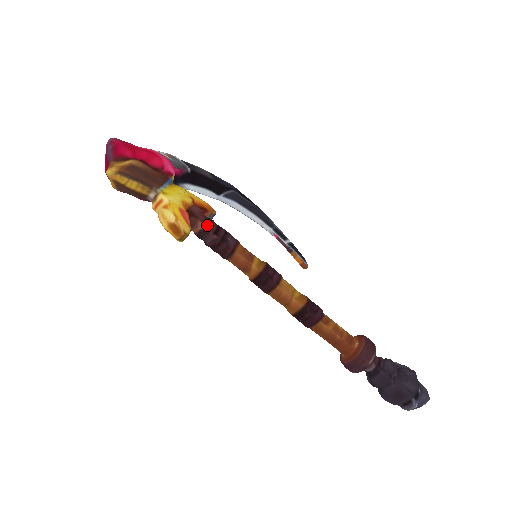
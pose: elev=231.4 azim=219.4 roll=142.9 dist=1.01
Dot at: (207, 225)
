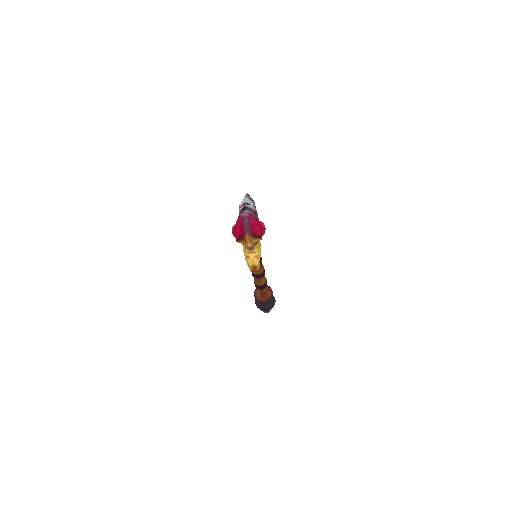
Dot at: occluded
